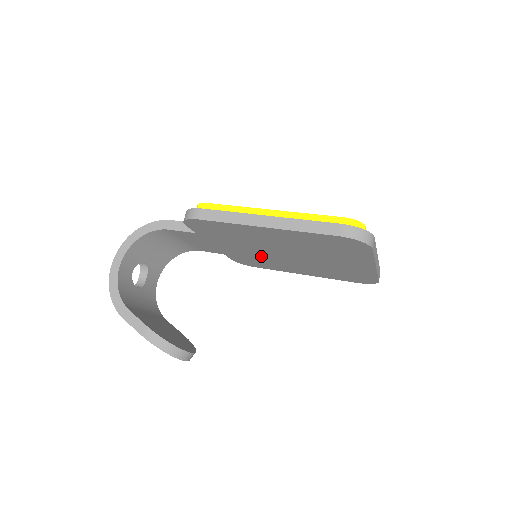
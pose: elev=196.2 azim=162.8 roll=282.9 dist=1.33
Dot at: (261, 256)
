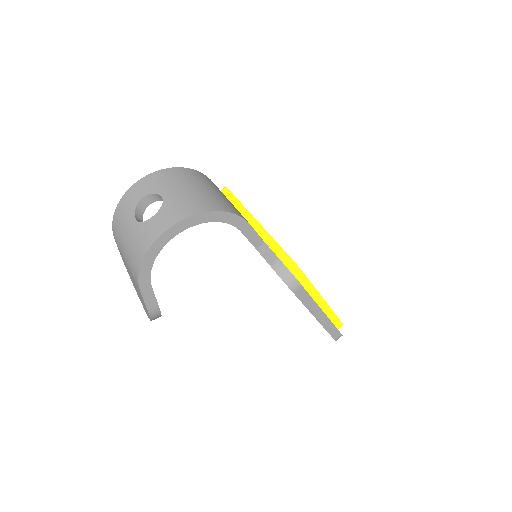
Dot at: occluded
